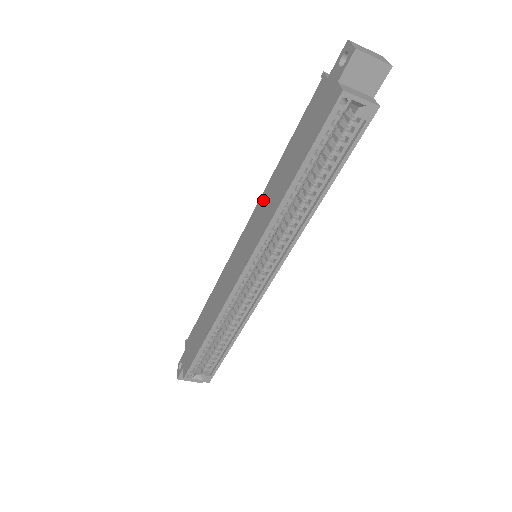
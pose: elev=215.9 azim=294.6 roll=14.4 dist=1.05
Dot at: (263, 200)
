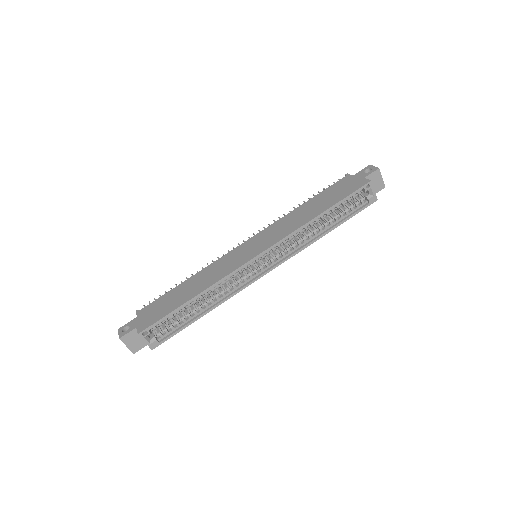
Dot at: (282, 221)
